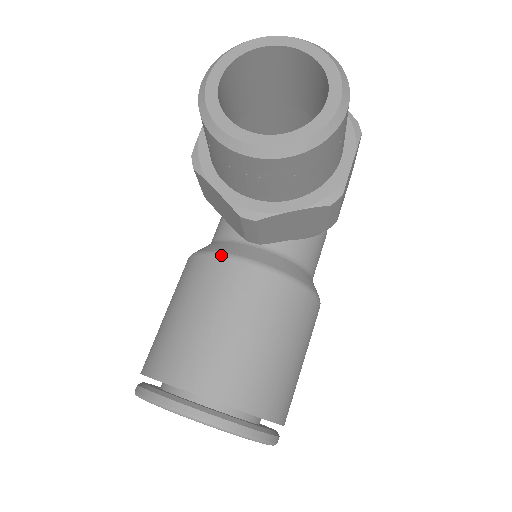
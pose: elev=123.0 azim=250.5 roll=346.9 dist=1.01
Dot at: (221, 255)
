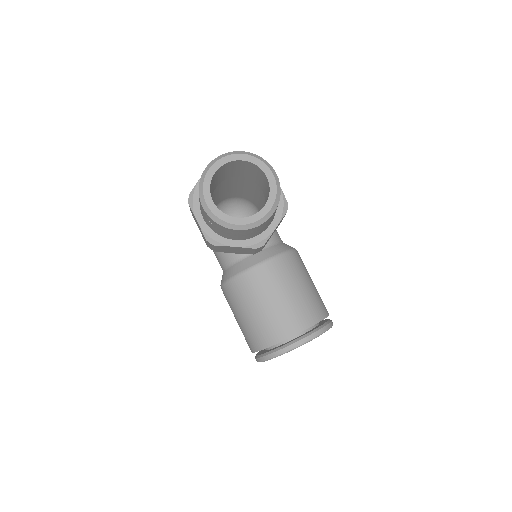
Dot at: (248, 270)
